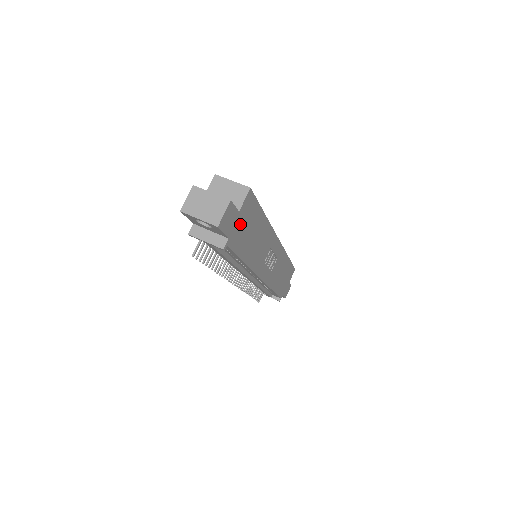
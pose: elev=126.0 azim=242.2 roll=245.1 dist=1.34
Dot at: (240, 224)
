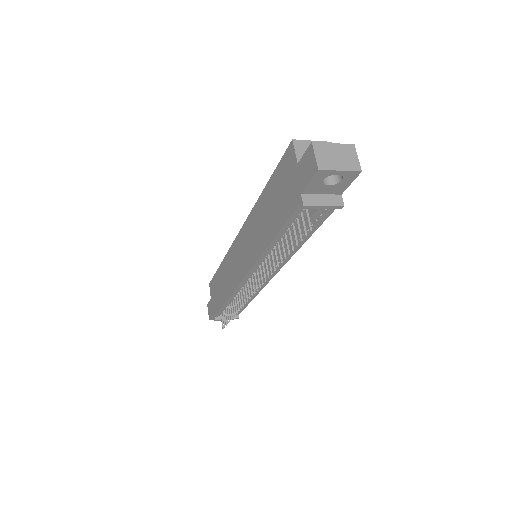
Dot at: occluded
